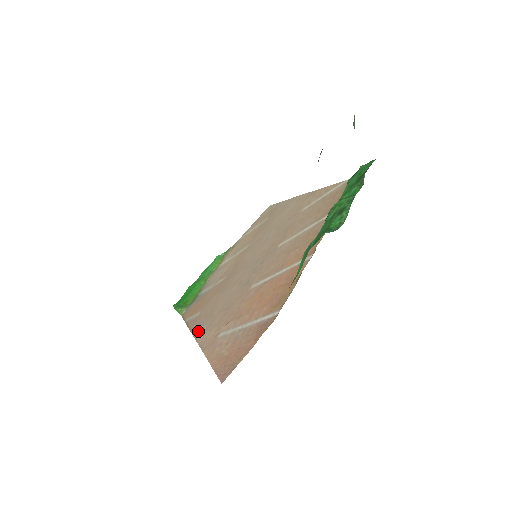
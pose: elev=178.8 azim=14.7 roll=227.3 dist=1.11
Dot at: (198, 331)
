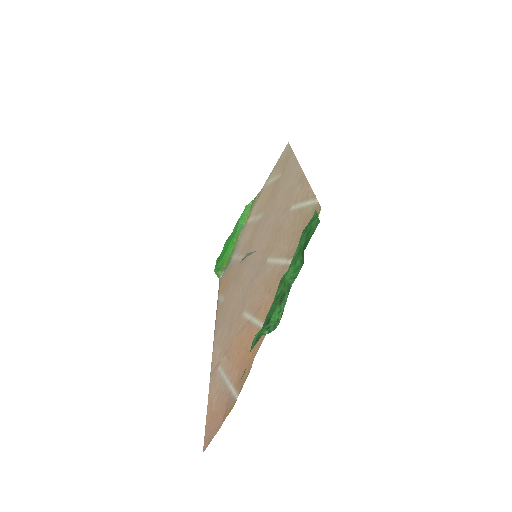
Dot at: (216, 334)
